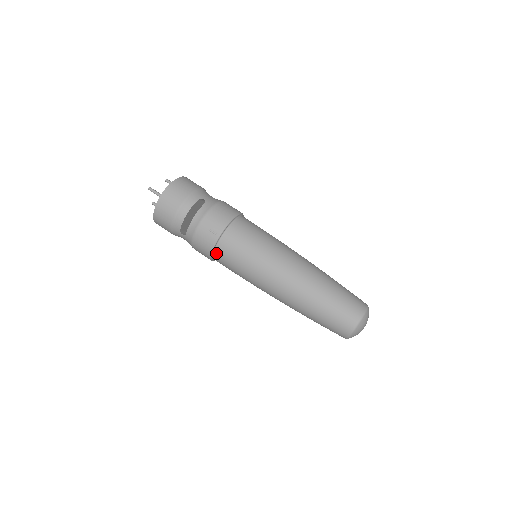
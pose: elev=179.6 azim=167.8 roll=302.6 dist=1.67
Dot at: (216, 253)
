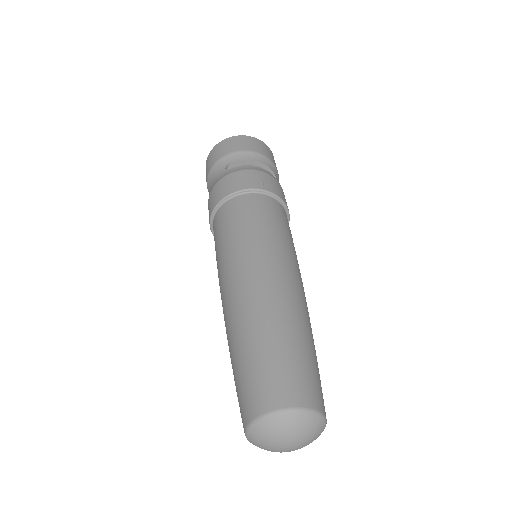
Dot at: (237, 198)
